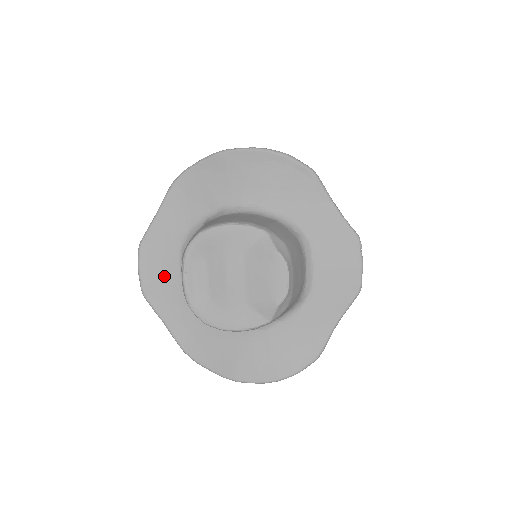
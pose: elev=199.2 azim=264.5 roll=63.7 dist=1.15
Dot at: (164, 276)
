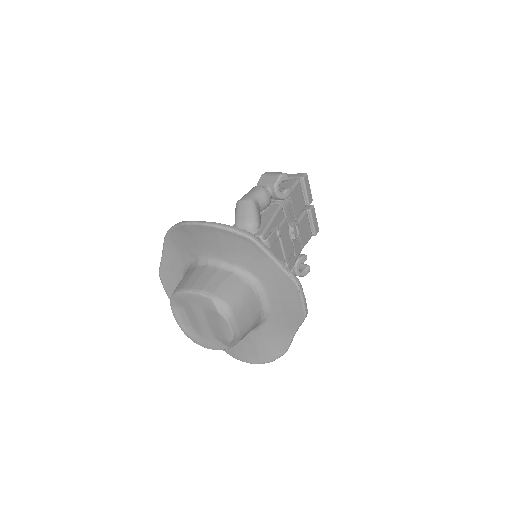
Dot at: occluded
